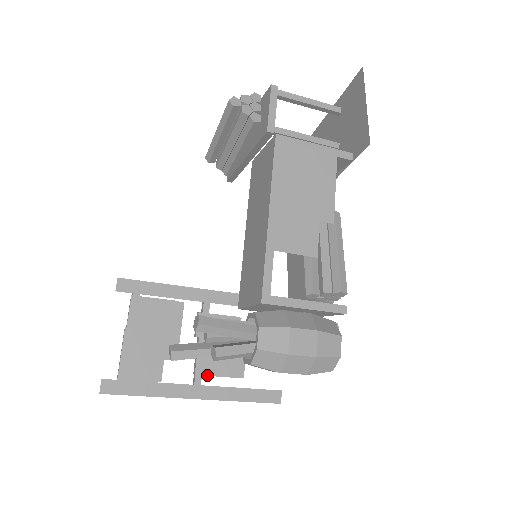
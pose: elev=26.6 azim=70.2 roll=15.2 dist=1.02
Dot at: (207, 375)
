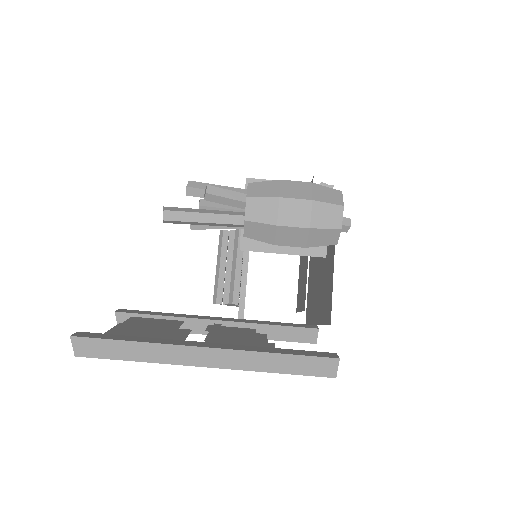
Dot at: occluded
